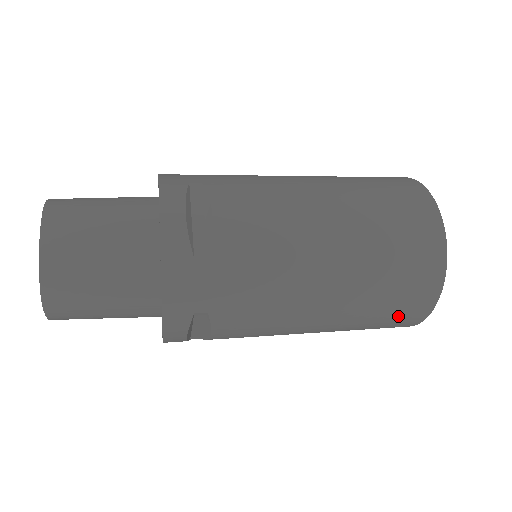
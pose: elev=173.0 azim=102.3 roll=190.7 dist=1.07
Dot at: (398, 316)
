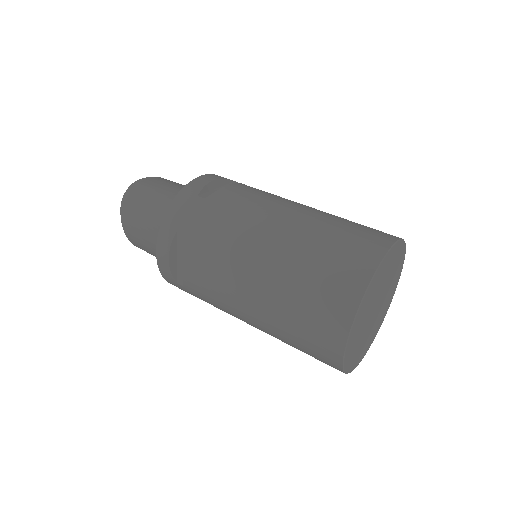
Dot at: occluded
